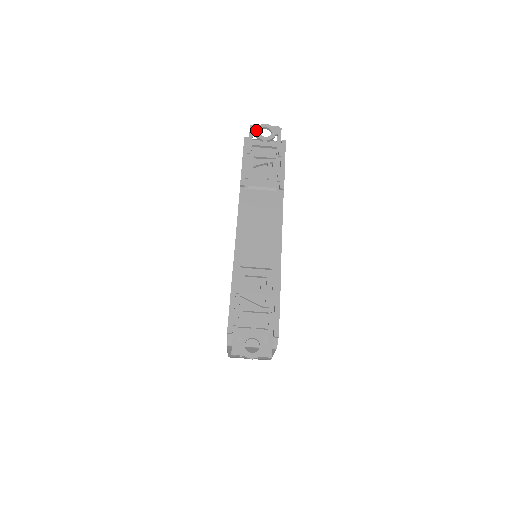
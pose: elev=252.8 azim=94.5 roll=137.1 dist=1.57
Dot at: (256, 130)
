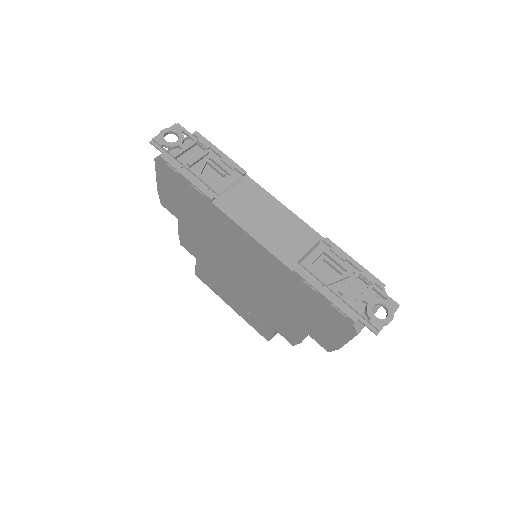
Dot at: (161, 142)
